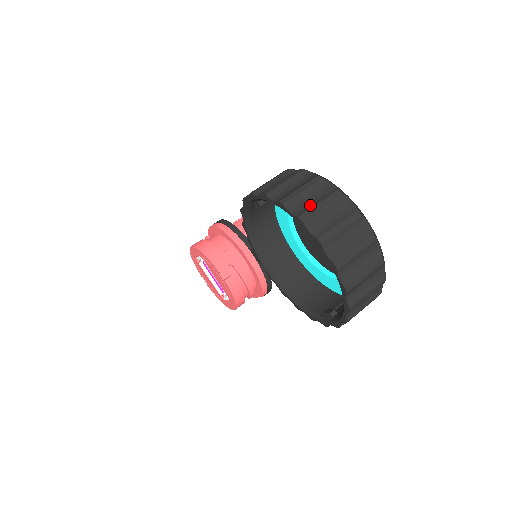
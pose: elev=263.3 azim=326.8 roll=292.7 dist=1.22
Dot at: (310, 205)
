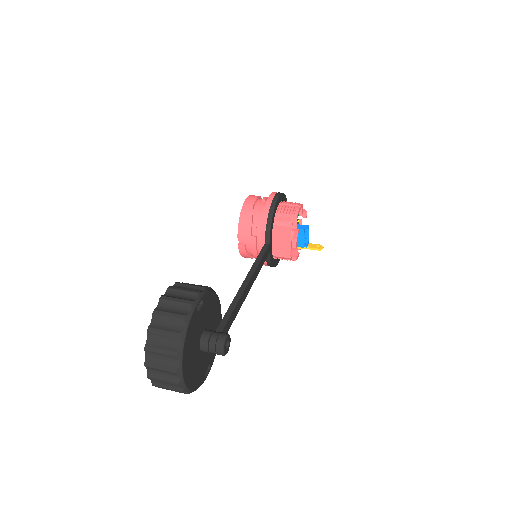
Dot at: (158, 345)
